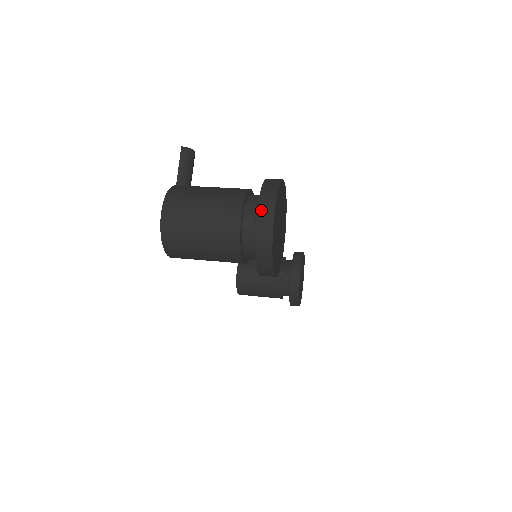
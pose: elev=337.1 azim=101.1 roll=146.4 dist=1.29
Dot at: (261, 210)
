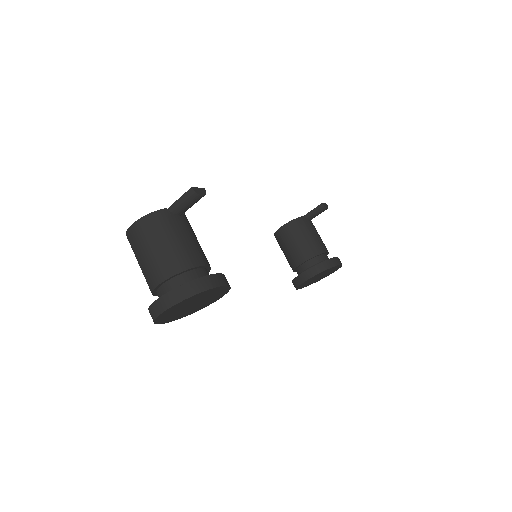
Dot at: (162, 300)
